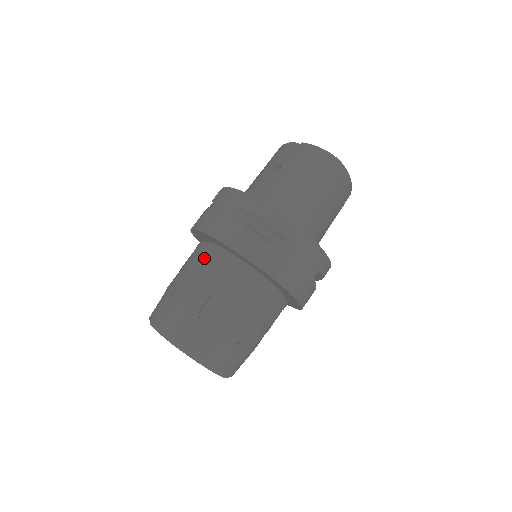
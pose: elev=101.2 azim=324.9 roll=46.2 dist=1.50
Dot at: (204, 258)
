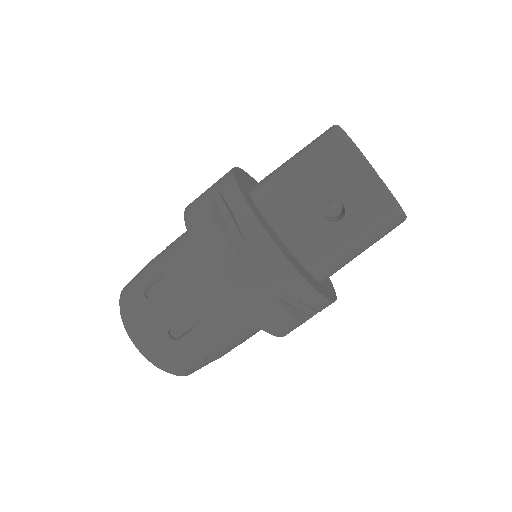
Dot at: (221, 312)
